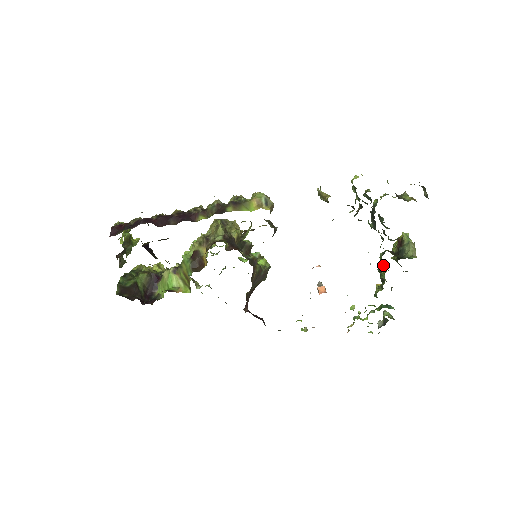
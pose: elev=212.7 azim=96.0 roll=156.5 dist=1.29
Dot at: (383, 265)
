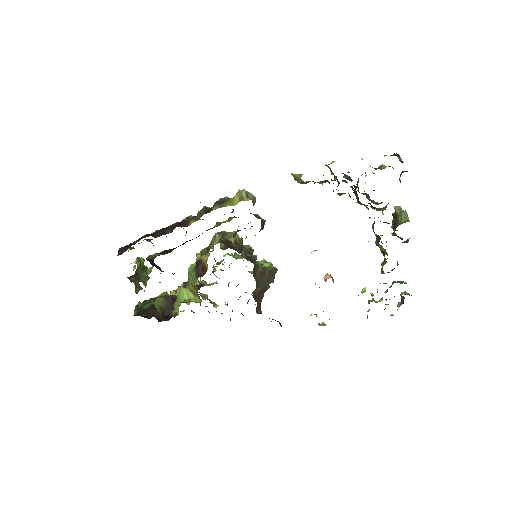
Dot at: (378, 236)
